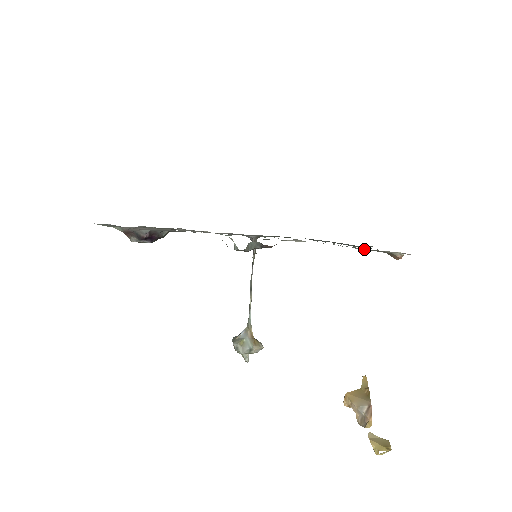
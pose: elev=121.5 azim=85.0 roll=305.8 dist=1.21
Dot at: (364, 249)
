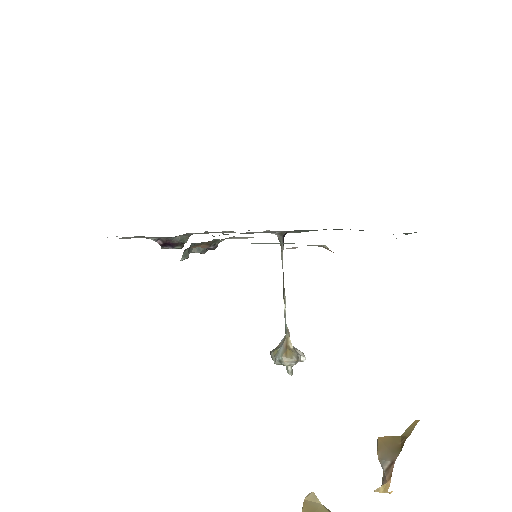
Dot at: (290, 243)
